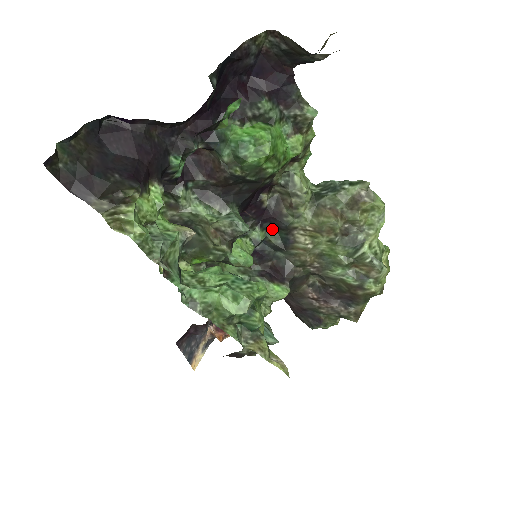
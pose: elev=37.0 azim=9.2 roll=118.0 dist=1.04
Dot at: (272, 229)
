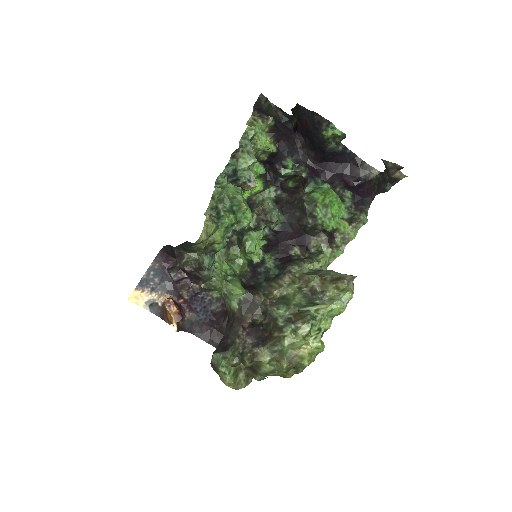
Dot at: (278, 268)
